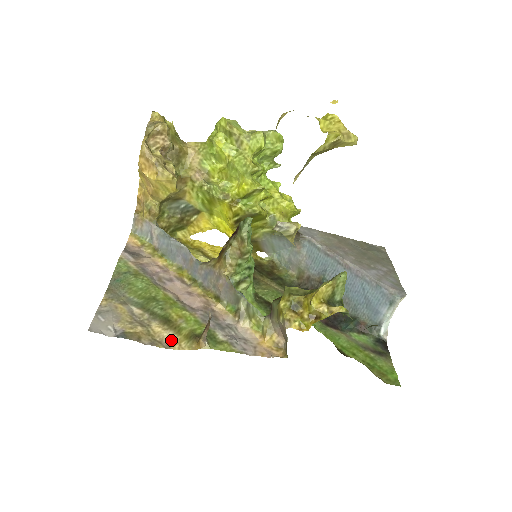
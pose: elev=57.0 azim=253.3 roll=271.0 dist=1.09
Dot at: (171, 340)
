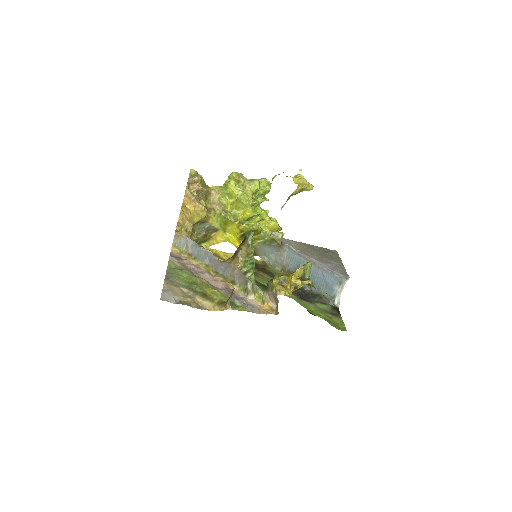
Dot at: (208, 306)
